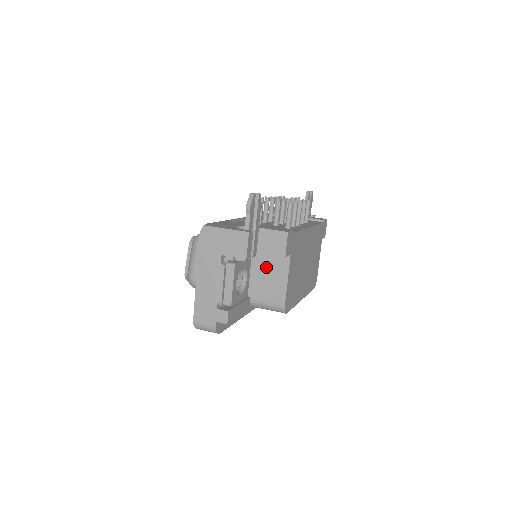
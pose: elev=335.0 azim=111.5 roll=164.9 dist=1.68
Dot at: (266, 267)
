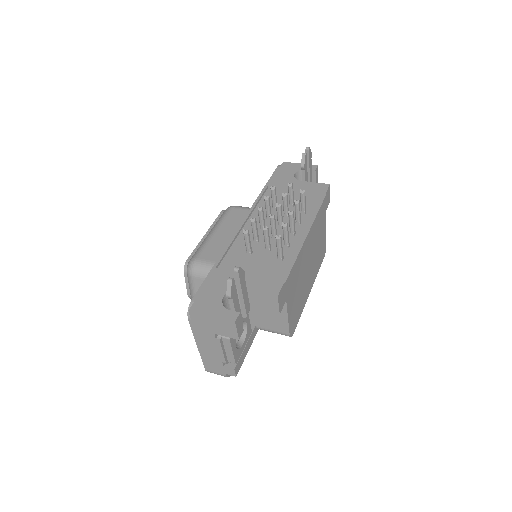
Dot at: occluded
